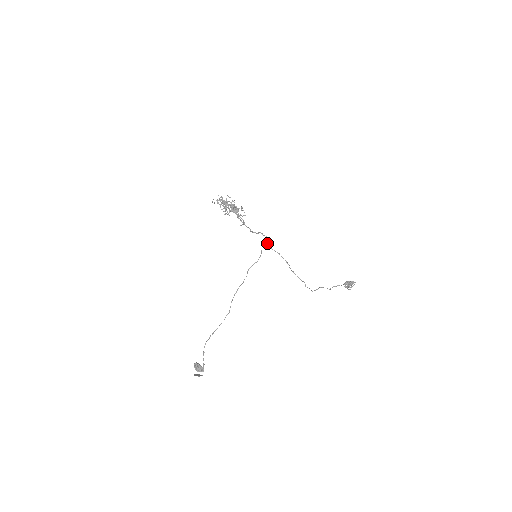
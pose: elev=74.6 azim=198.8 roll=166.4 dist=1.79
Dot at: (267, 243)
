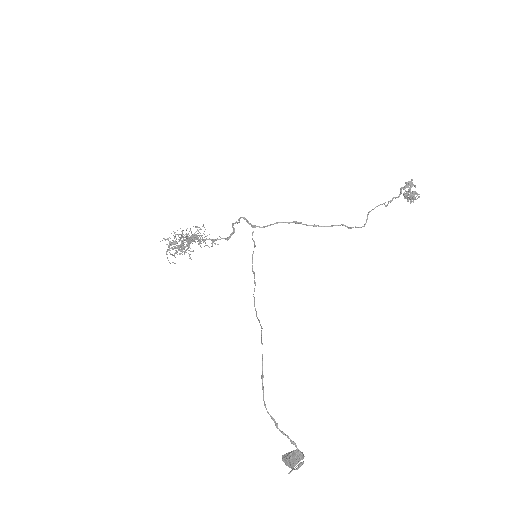
Dot at: (251, 226)
